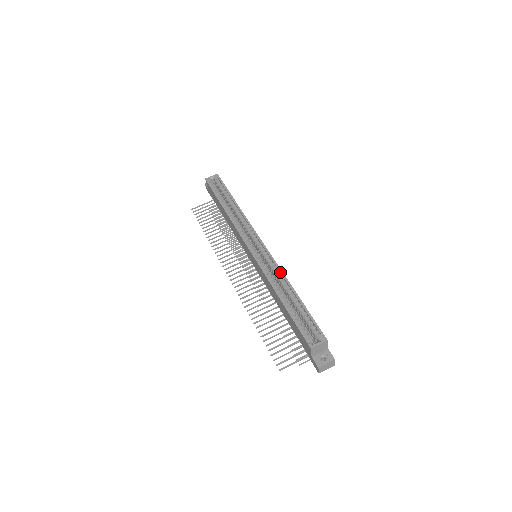
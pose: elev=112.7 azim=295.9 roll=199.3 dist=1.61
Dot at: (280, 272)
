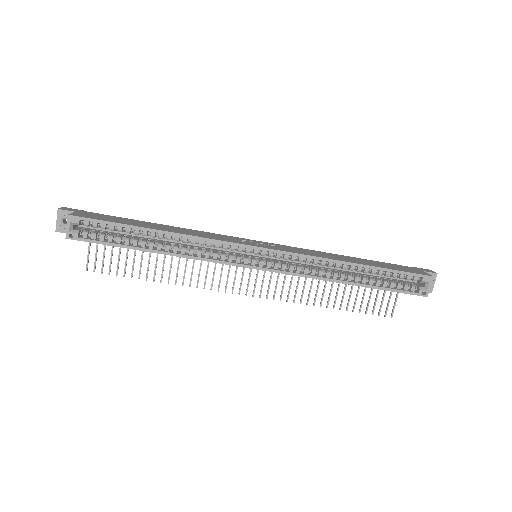
Dot at: (322, 261)
